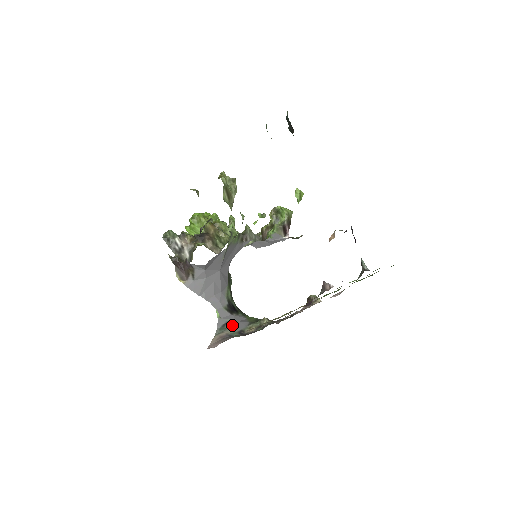
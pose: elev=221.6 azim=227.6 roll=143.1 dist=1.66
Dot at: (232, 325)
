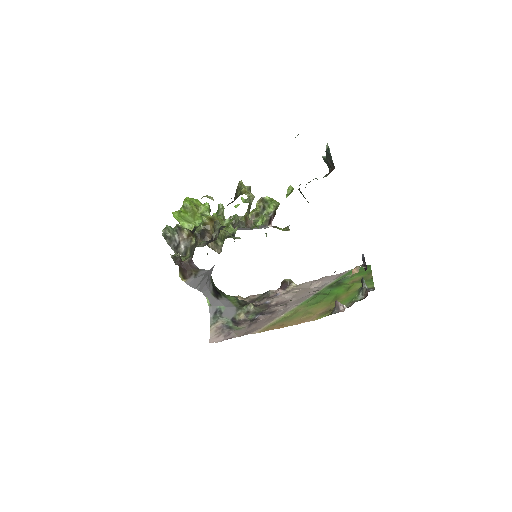
Dot at: (223, 312)
